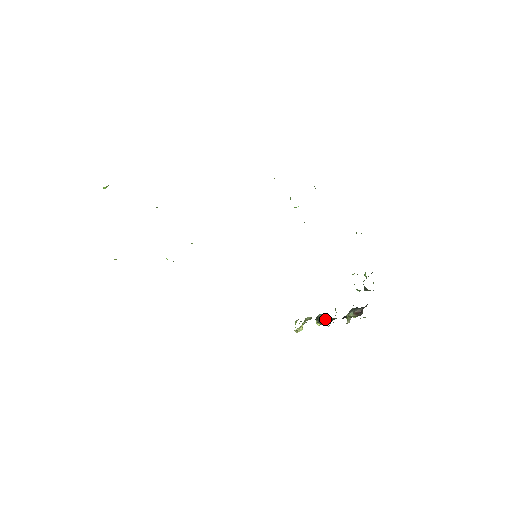
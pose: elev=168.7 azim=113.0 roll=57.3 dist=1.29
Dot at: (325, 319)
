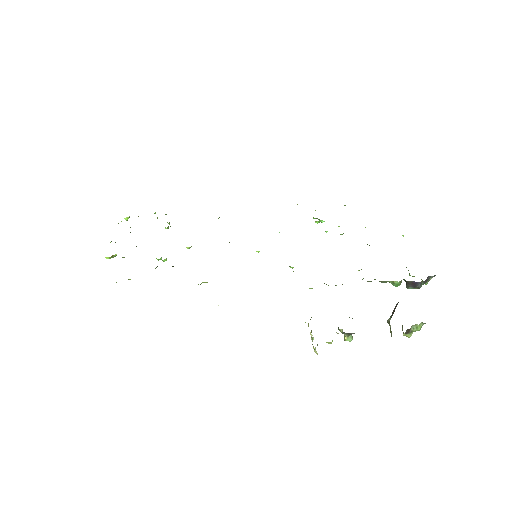
Dot at: occluded
